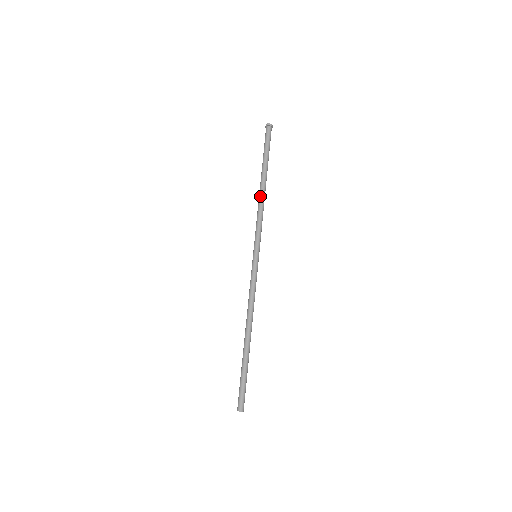
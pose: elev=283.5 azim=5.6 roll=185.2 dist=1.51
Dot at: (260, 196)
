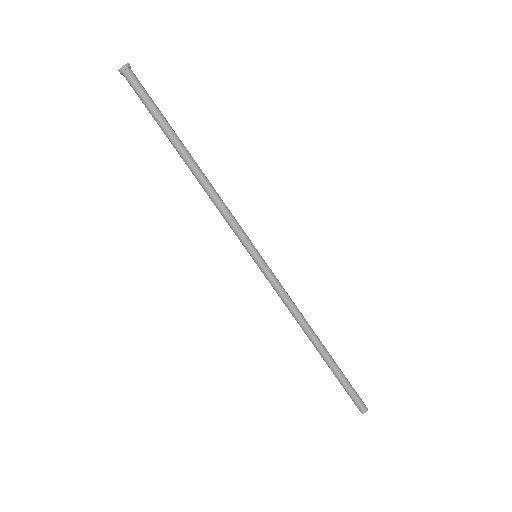
Dot at: (204, 179)
